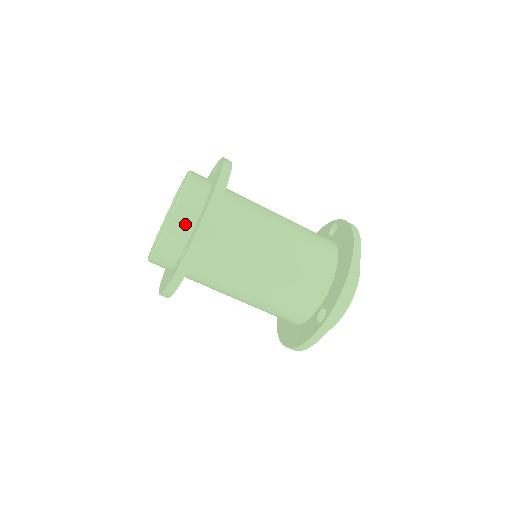
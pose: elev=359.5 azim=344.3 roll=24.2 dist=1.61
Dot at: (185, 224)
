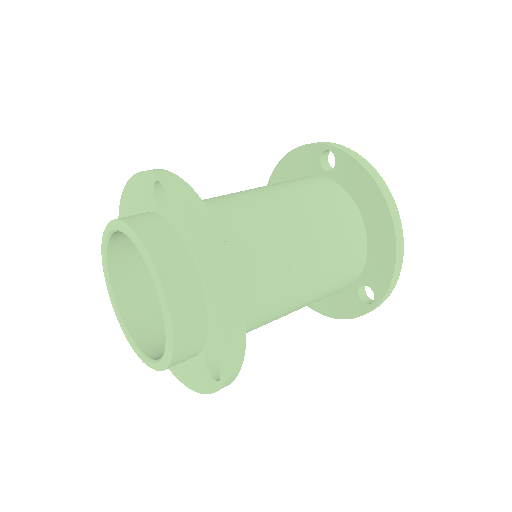
Dot at: (194, 335)
